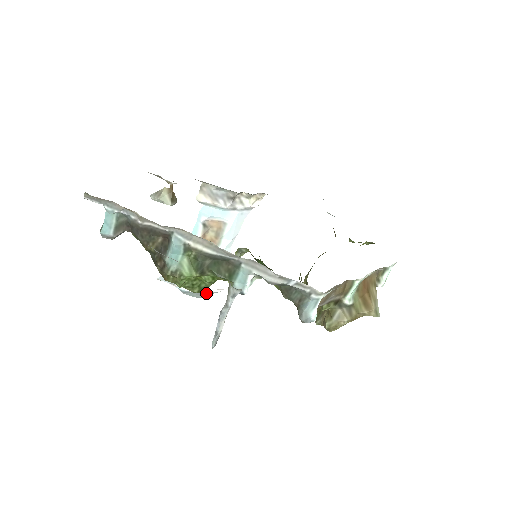
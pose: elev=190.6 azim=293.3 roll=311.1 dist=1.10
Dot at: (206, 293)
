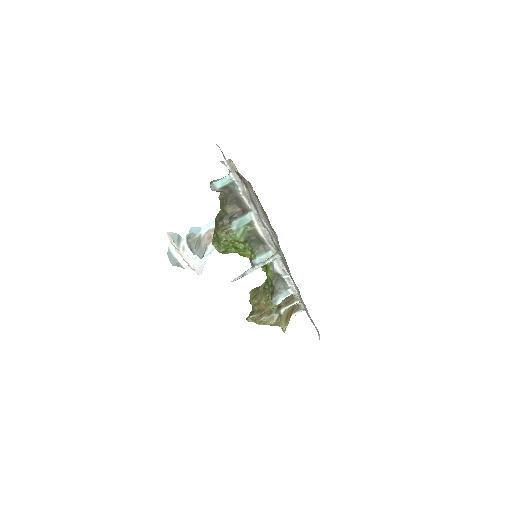
Dot at: (179, 263)
